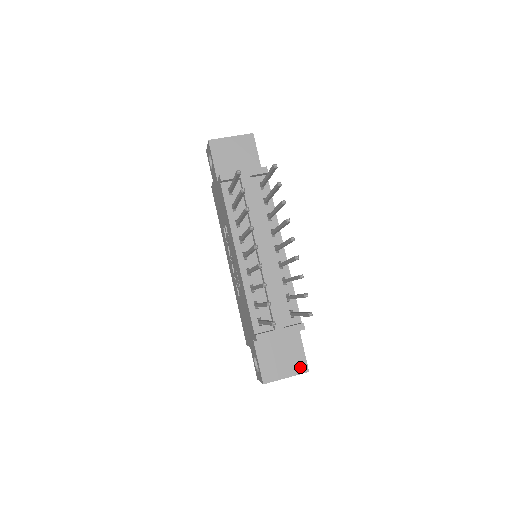
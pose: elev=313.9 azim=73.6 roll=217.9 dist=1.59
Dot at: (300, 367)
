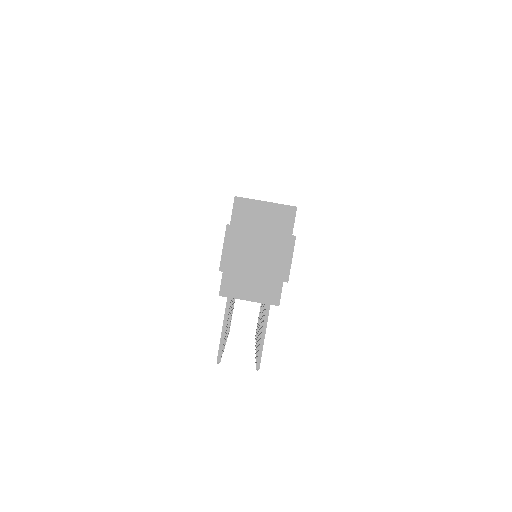
Dot at: occluded
